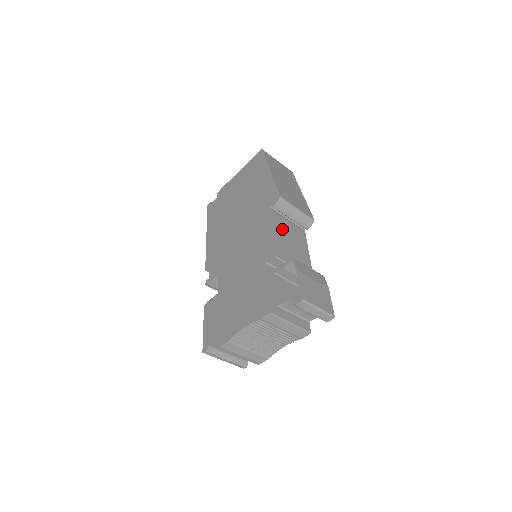
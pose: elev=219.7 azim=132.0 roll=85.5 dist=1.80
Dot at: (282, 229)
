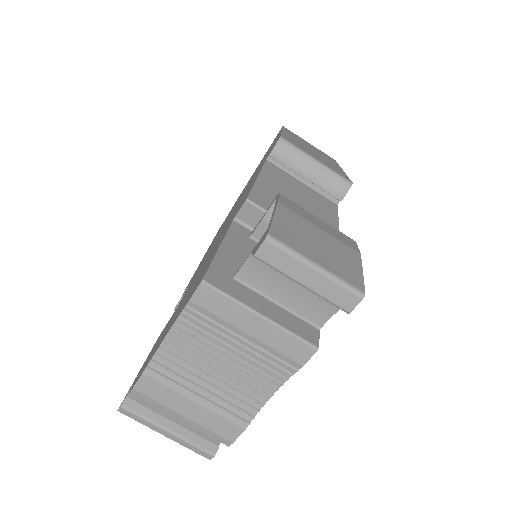
Dot at: (282, 183)
